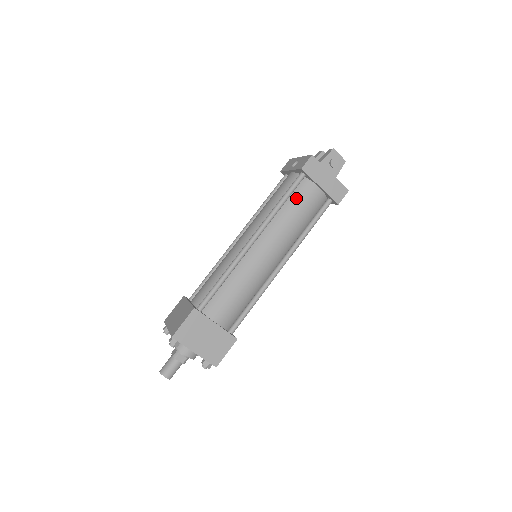
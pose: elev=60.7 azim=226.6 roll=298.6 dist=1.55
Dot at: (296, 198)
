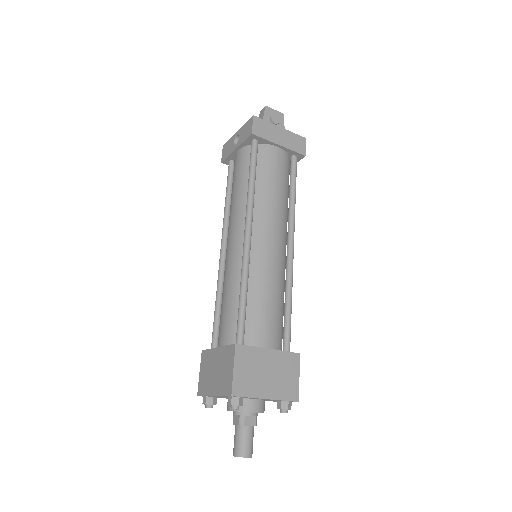
Dot at: (263, 168)
